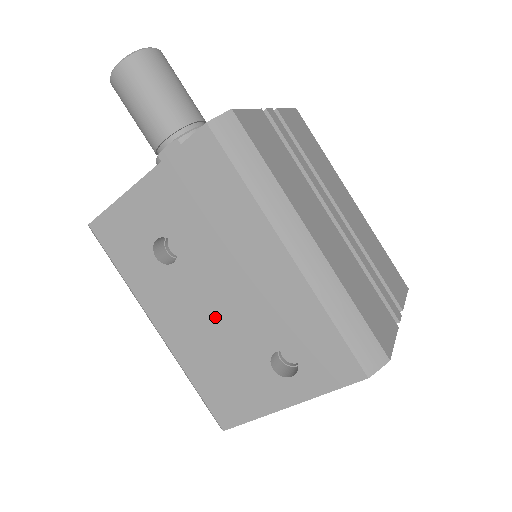
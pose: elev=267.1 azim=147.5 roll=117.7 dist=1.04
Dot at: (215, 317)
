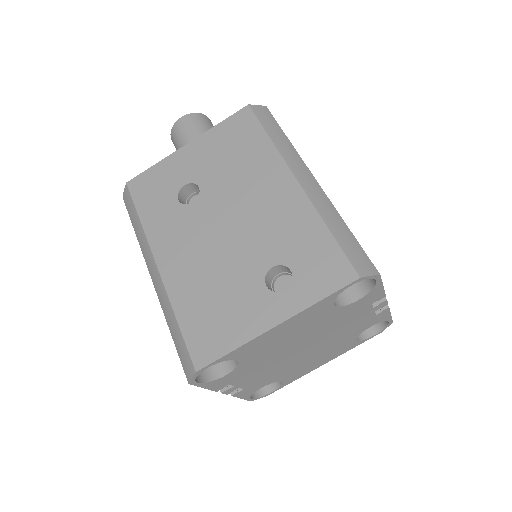
Dot at: (219, 243)
